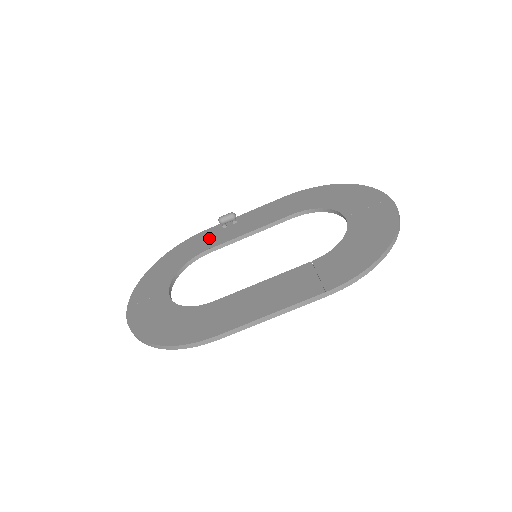
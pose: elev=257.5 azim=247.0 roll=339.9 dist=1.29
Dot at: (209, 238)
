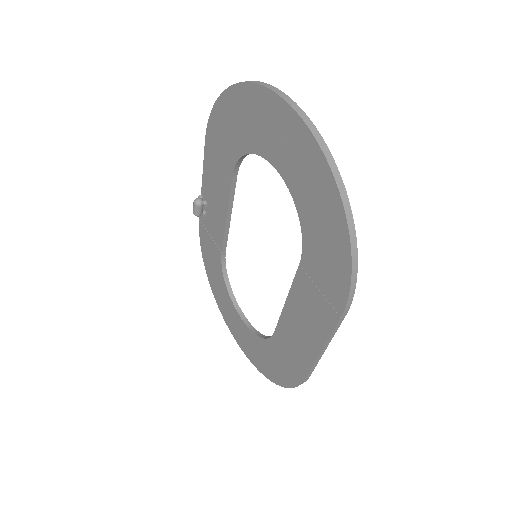
Dot at: (210, 235)
